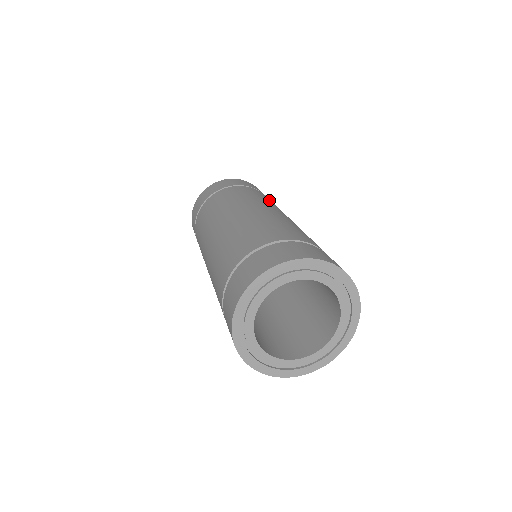
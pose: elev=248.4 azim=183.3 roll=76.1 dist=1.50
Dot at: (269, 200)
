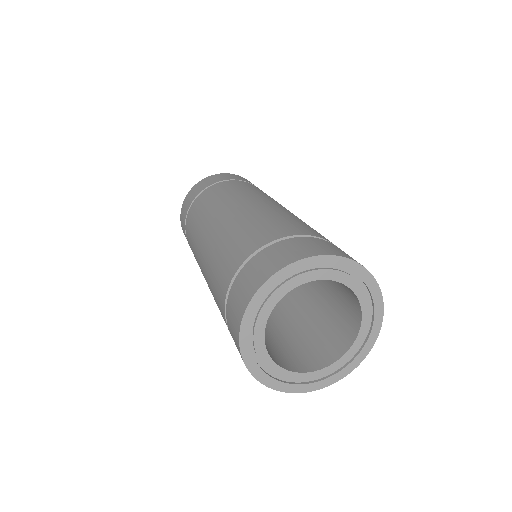
Dot at: occluded
